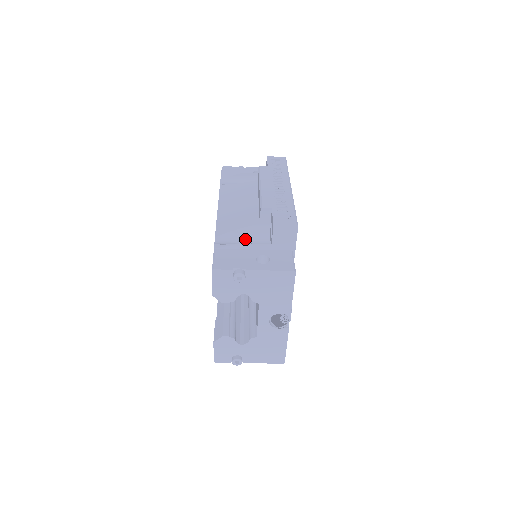
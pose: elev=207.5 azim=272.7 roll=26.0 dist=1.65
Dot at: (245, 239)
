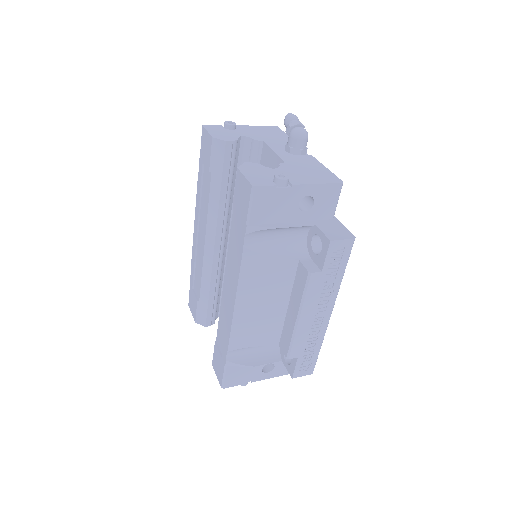
Dot at: (258, 347)
